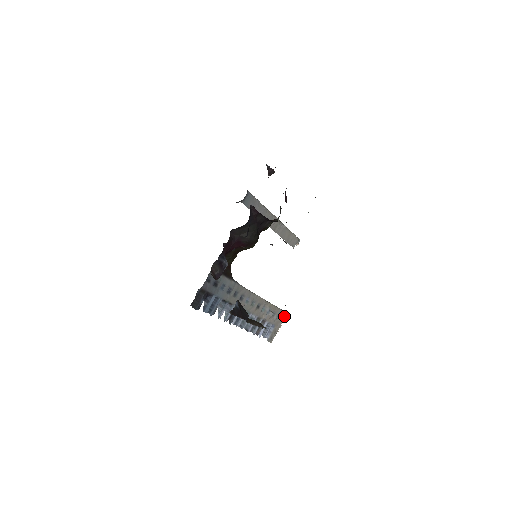
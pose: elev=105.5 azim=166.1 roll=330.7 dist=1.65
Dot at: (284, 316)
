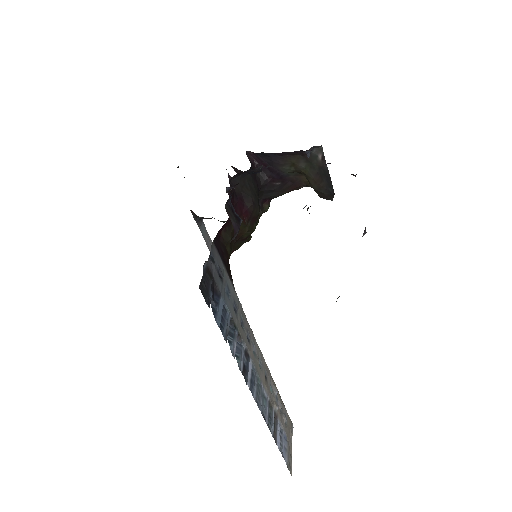
Dot at: (290, 425)
